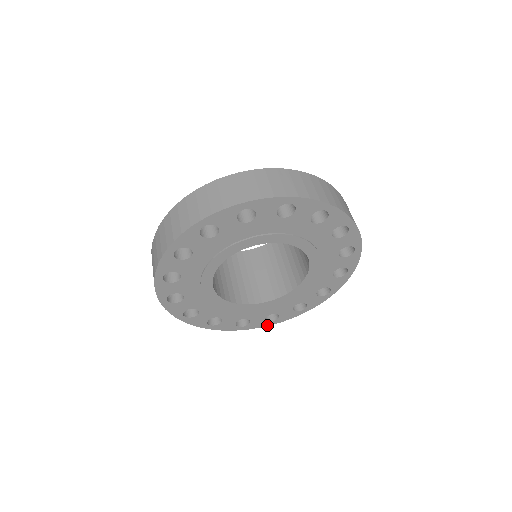
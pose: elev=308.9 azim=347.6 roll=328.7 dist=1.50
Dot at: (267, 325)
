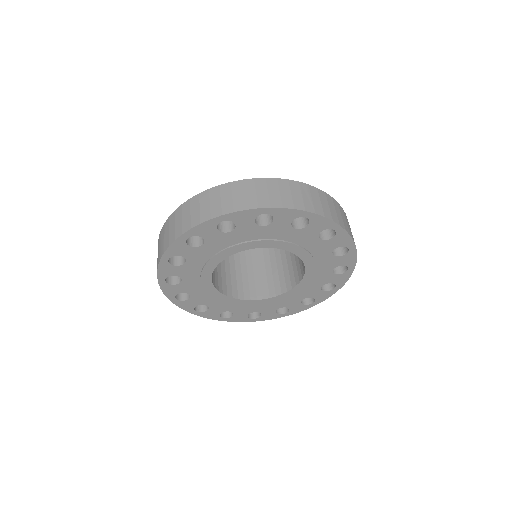
Dot at: (248, 321)
